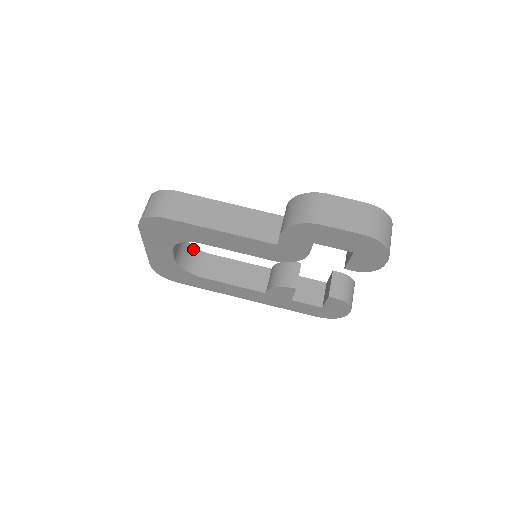
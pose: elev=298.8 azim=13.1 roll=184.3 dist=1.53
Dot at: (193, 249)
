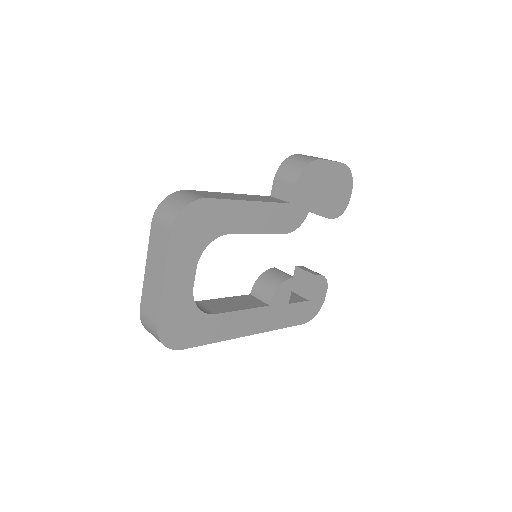
Dot at: occluded
